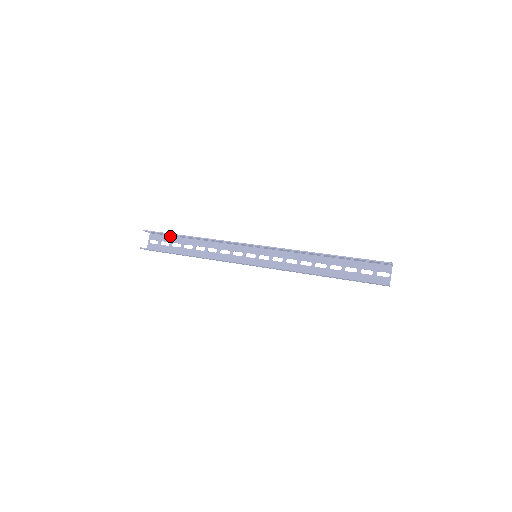
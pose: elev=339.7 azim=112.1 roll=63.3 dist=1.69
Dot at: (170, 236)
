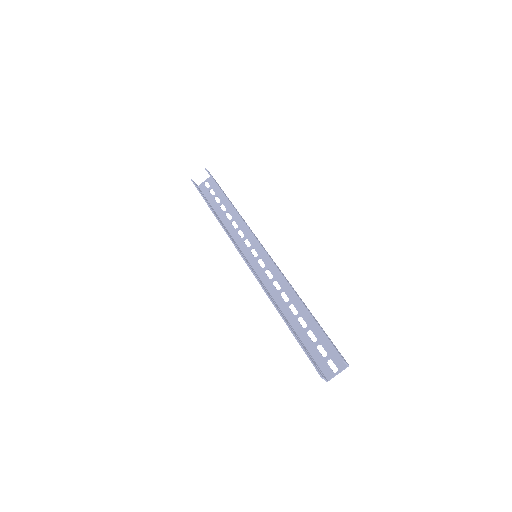
Dot at: occluded
